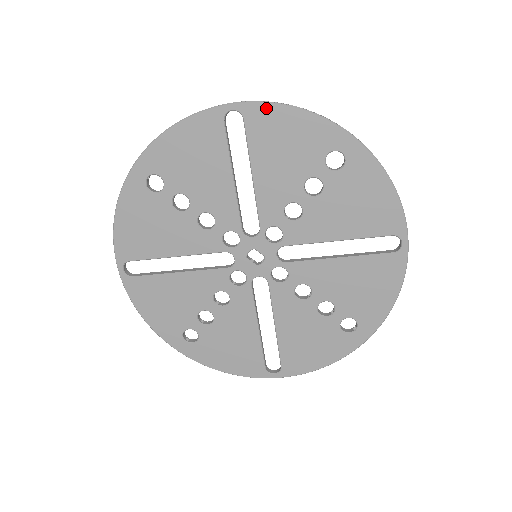
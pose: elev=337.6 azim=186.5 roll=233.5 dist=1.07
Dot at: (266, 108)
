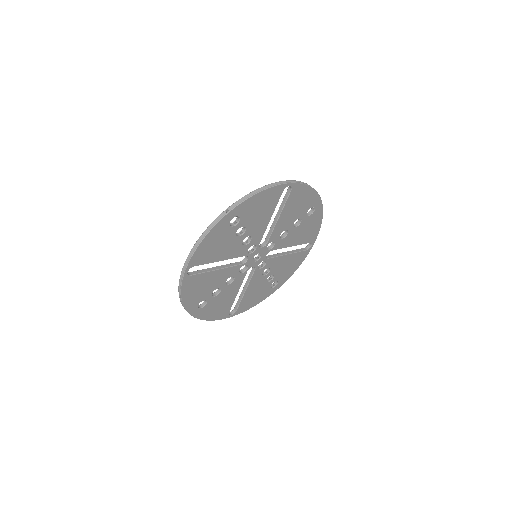
Dot at: (302, 187)
